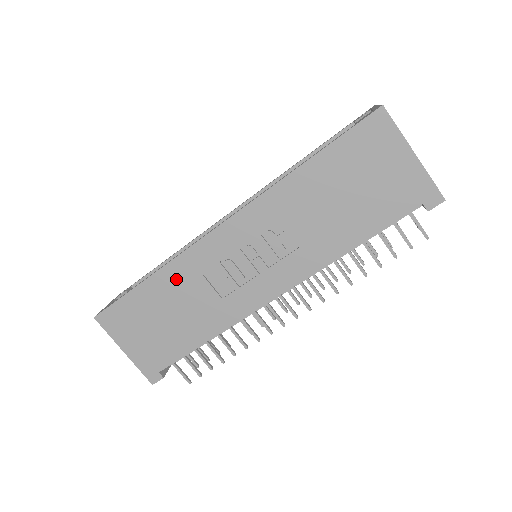
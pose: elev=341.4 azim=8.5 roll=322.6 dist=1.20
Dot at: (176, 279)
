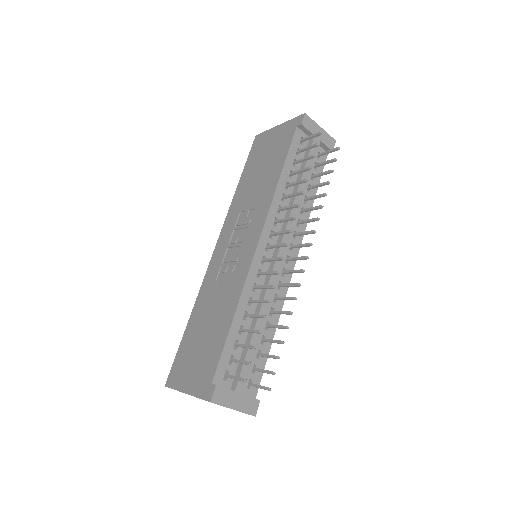
Dot at: (203, 301)
